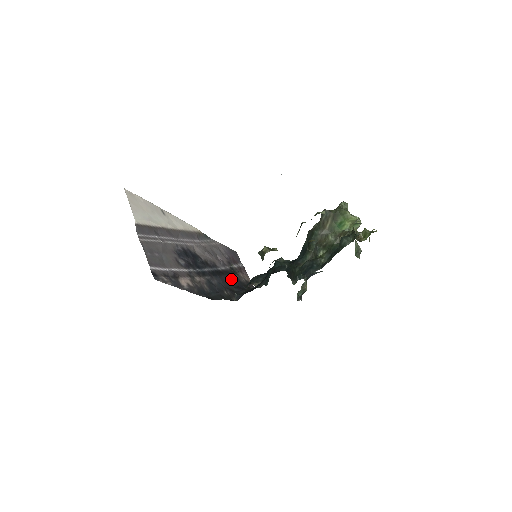
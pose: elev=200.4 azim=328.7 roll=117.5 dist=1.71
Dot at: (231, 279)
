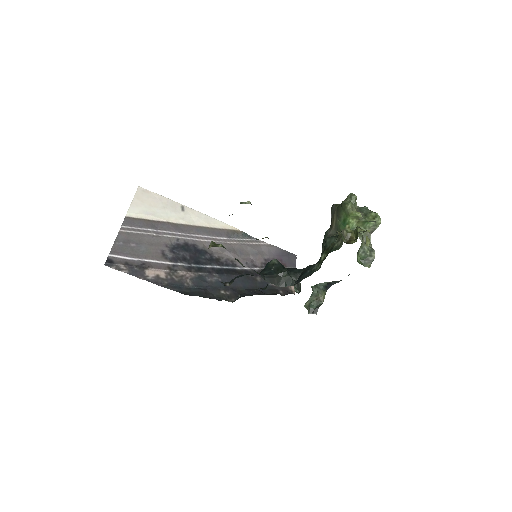
Dot at: (250, 280)
